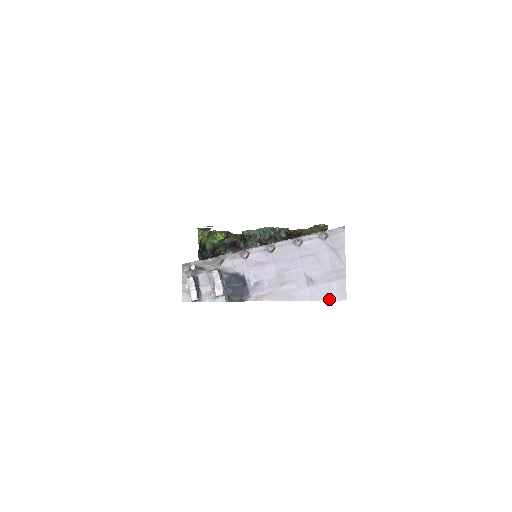
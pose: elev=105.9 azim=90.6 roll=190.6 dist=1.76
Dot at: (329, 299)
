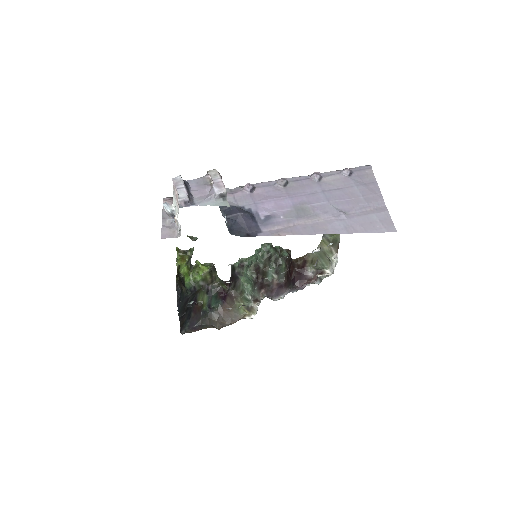
Dot at: (373, 231)
